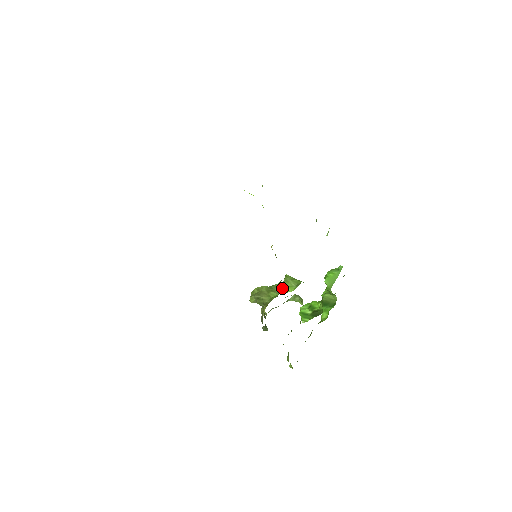
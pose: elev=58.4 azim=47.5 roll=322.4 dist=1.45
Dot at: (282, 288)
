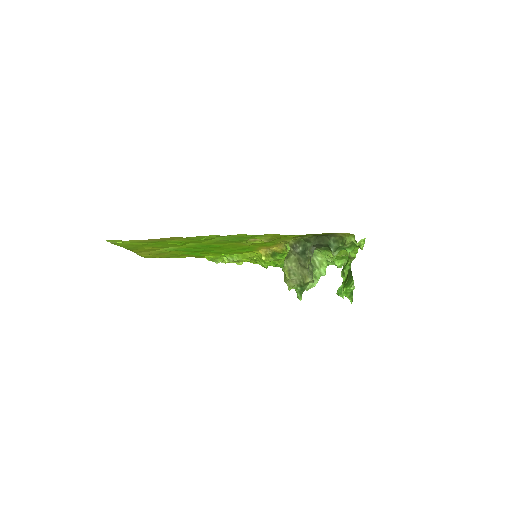
Dot at: occluded
